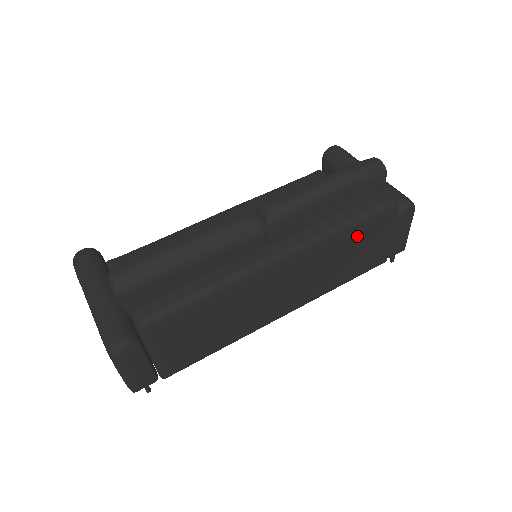
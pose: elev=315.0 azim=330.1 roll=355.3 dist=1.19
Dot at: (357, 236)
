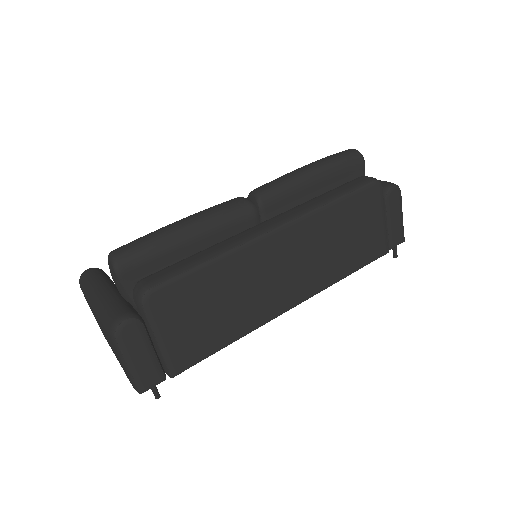
Dot at: (348, 214)
